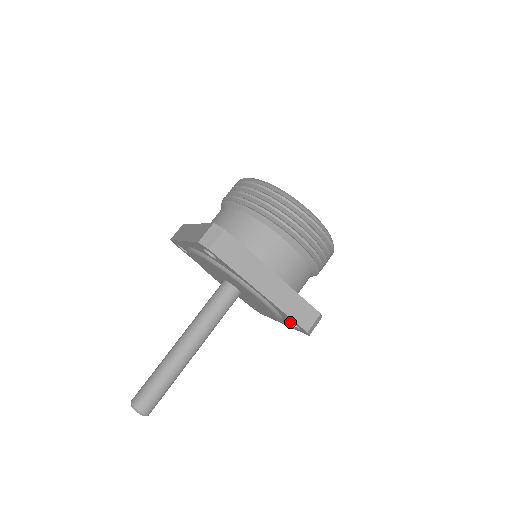
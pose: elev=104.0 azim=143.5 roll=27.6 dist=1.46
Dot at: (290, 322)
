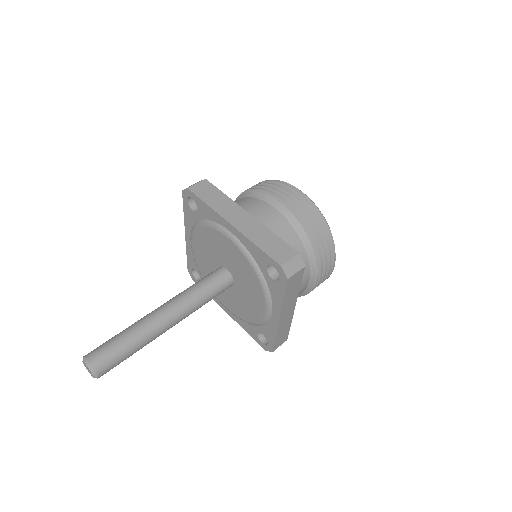
Dot at: (271, 277)
